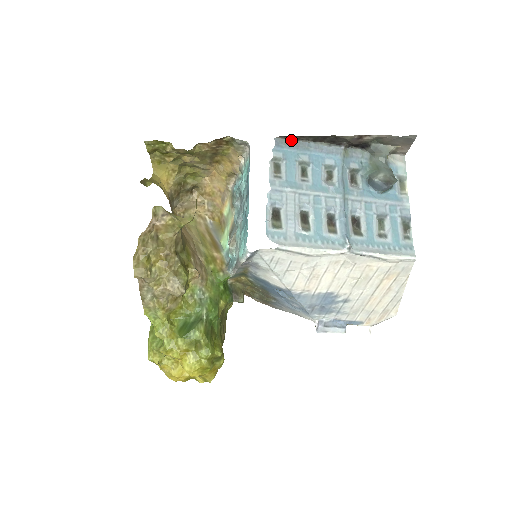
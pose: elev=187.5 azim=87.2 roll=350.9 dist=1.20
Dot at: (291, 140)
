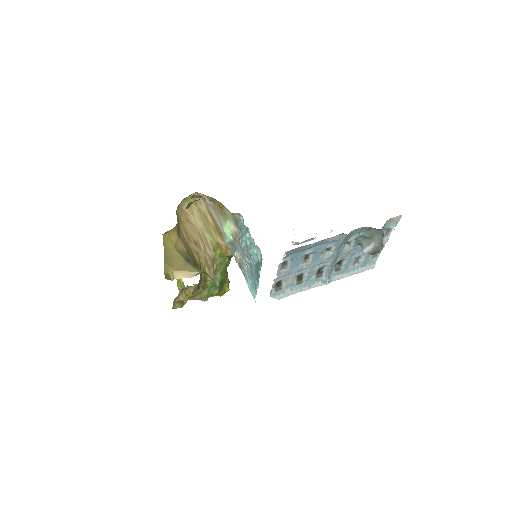
Dot at: (301, 247)
